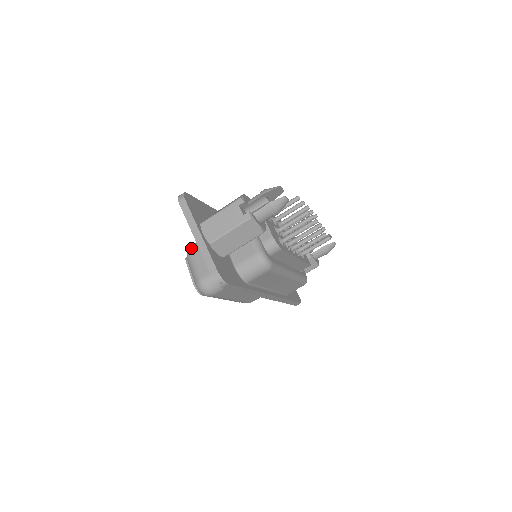
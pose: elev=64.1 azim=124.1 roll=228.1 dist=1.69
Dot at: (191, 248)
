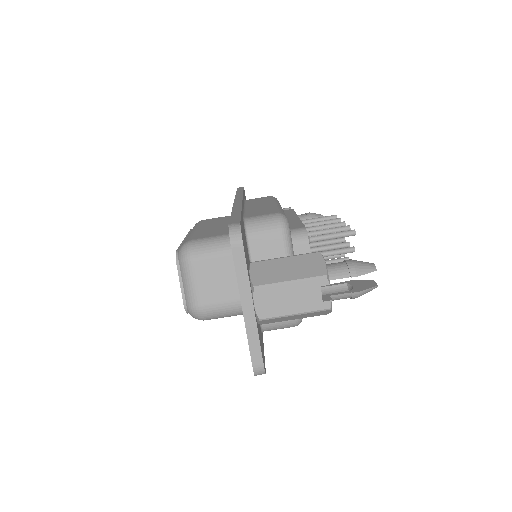
Dot at: (192, 252)
